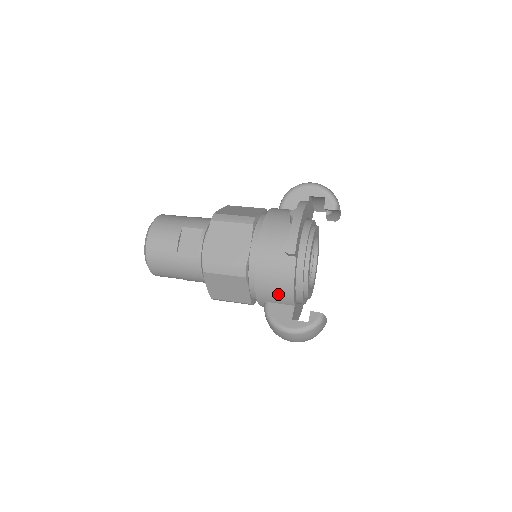
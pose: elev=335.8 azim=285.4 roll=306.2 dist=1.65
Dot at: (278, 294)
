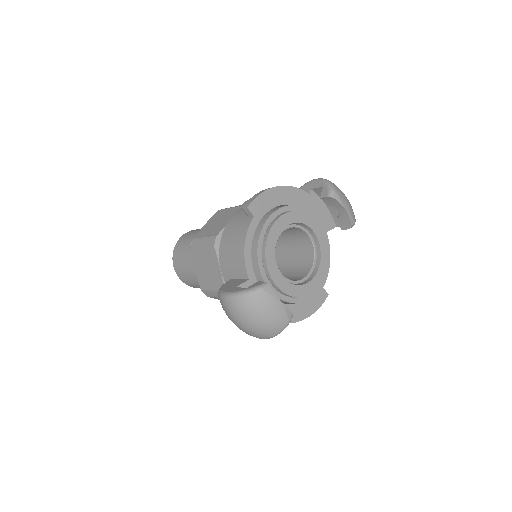
Dot at: (234, 262)
